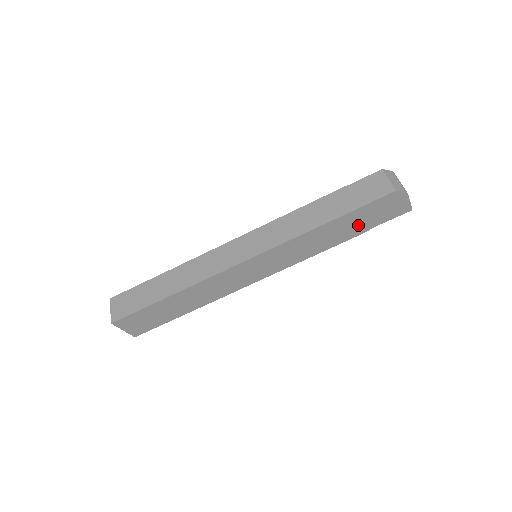
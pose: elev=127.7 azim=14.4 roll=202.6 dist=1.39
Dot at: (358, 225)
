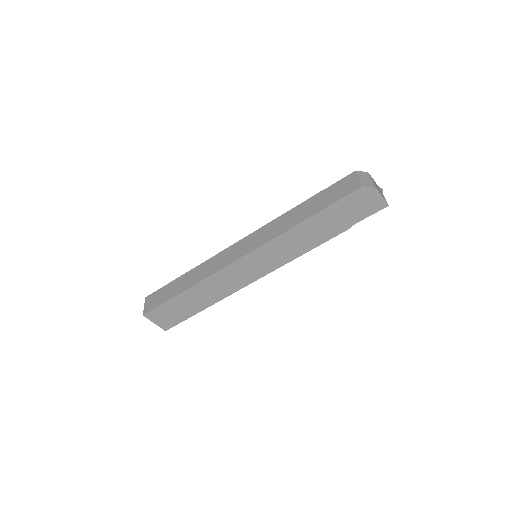
Dot at: (338, 222)
